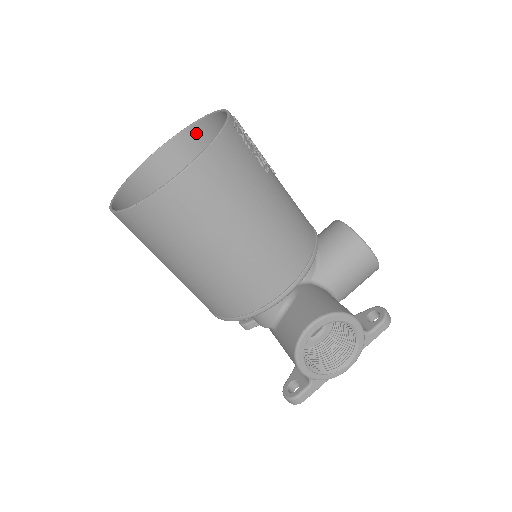
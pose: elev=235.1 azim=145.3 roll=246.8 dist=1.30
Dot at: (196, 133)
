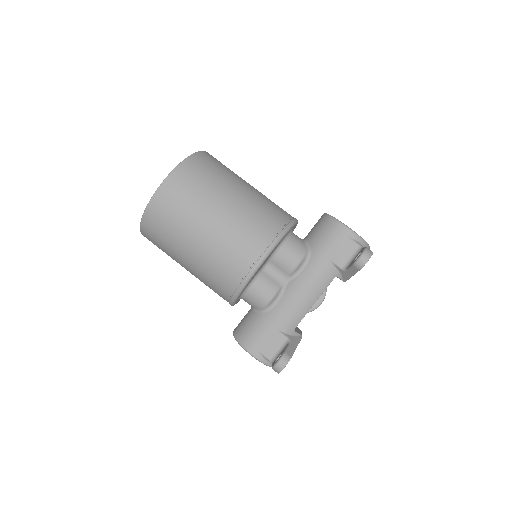
Dot at: occluded
